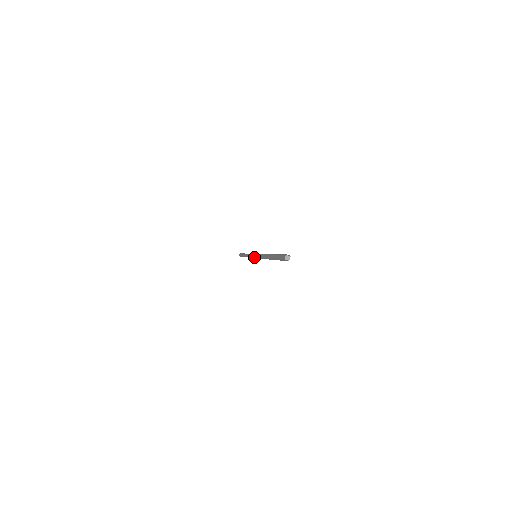
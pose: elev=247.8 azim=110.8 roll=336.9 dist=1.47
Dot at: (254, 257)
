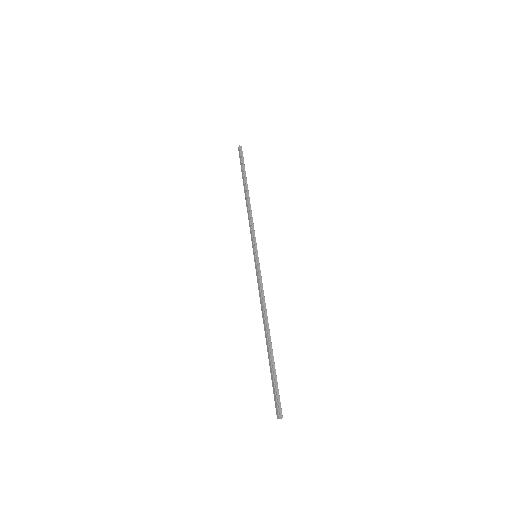
Dot at: (254, 258)
